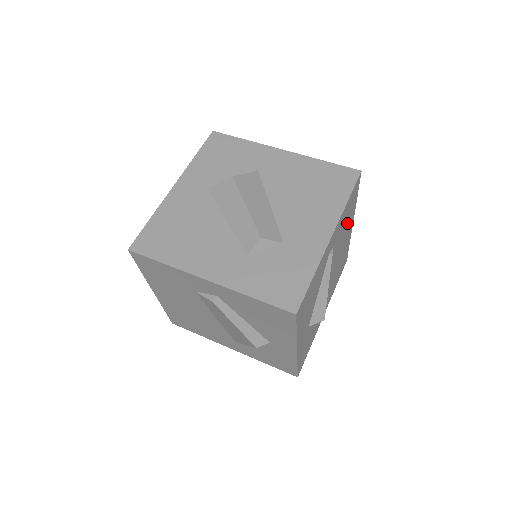
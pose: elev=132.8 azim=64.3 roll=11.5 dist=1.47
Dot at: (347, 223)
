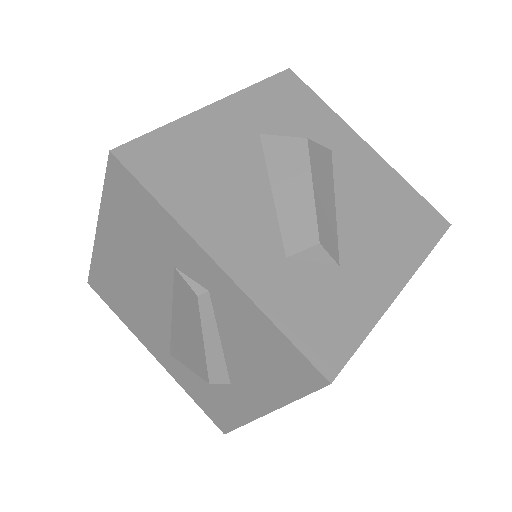
Dot at: occluded
